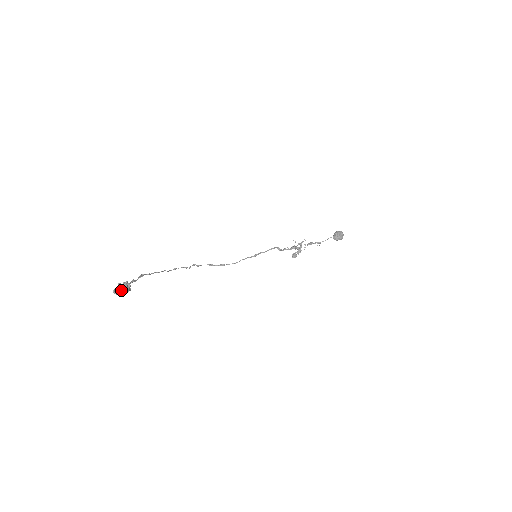
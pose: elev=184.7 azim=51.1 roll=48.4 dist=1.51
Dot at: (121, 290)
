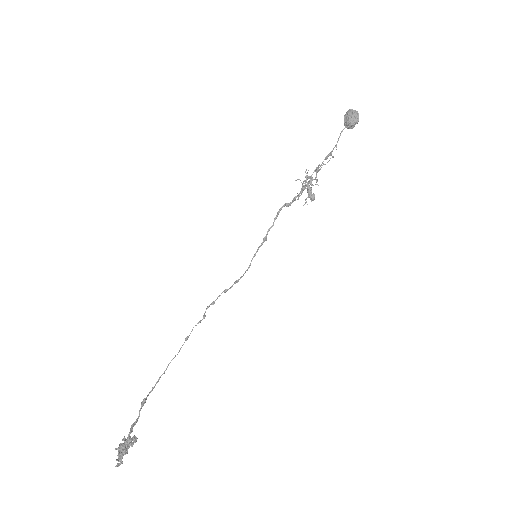
Dot at: (121, 459)
